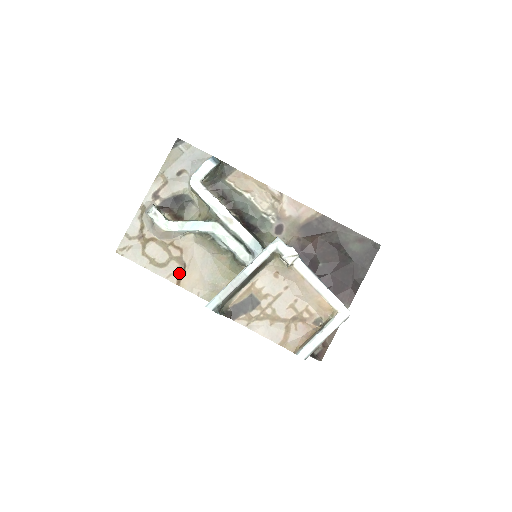
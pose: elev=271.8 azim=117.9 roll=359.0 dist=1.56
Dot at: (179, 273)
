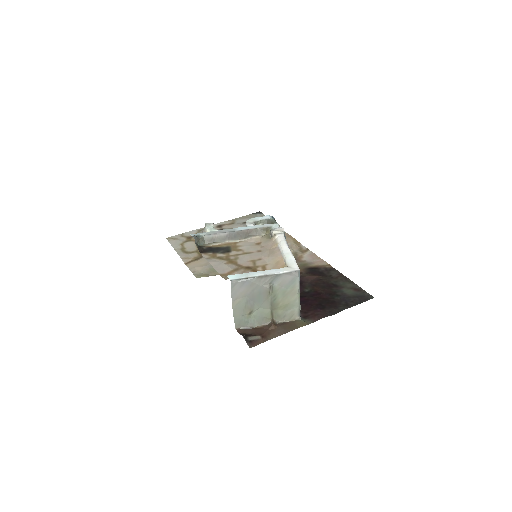
Dot at: (193, 260)
